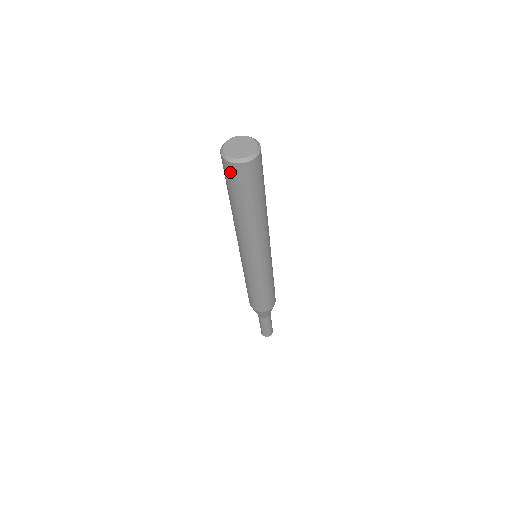
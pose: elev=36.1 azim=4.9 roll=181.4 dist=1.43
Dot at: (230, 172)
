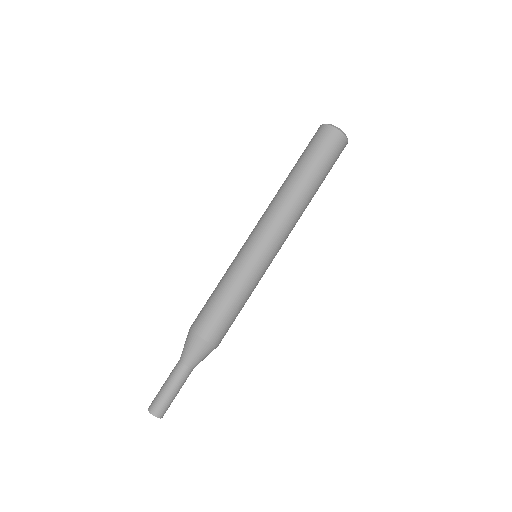
Dot at: (334, 140)
